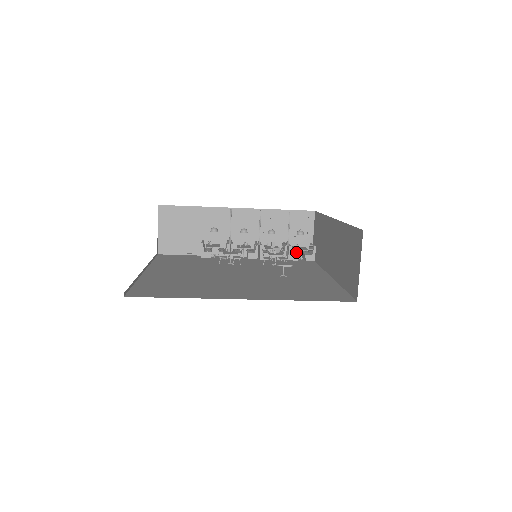
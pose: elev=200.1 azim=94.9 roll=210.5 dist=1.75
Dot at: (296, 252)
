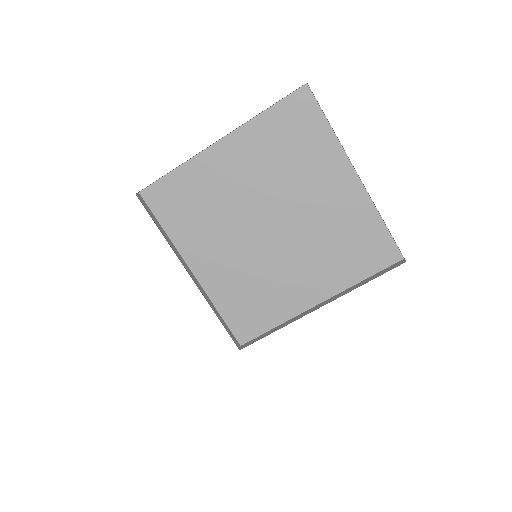
Dot at: occluded
